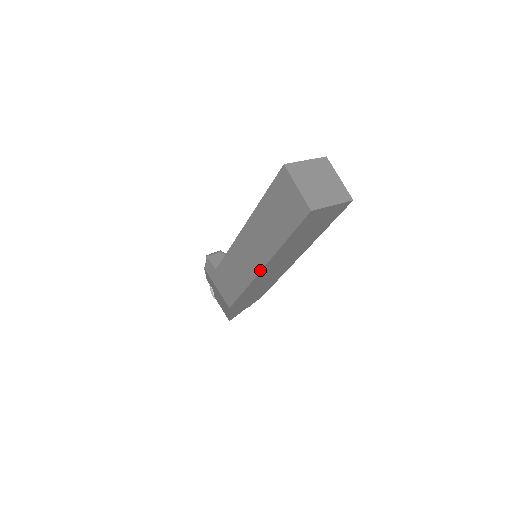
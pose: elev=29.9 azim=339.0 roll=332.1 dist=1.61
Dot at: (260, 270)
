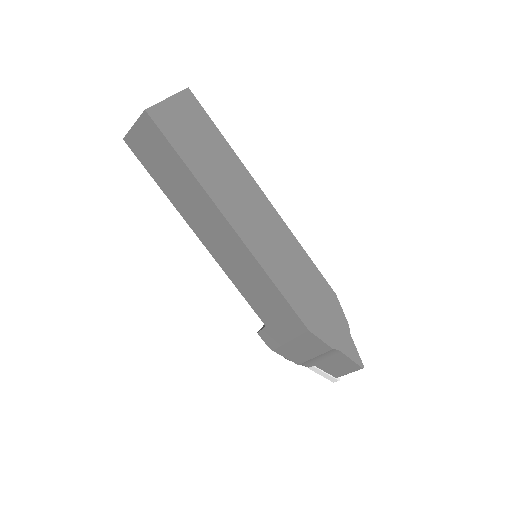
Dot at: (234, 231)
